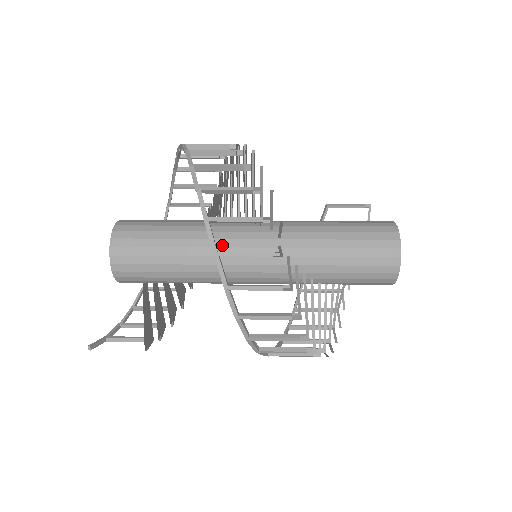
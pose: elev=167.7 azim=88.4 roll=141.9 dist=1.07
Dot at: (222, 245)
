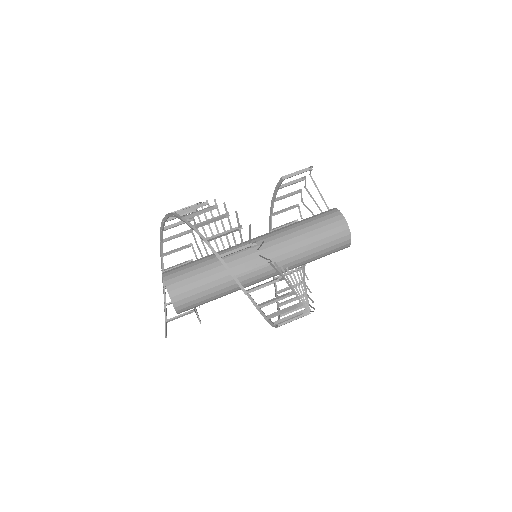
Dot at: (246, 279)
